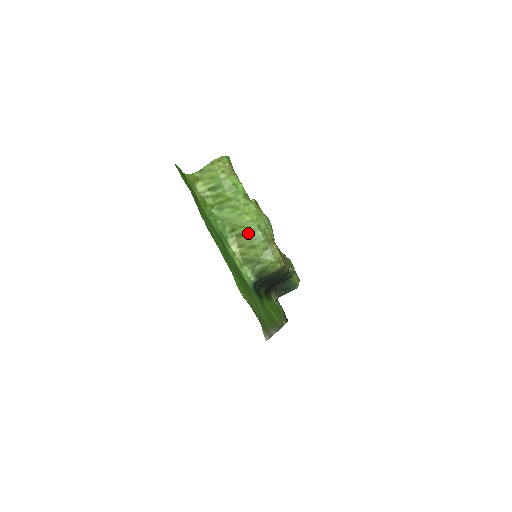
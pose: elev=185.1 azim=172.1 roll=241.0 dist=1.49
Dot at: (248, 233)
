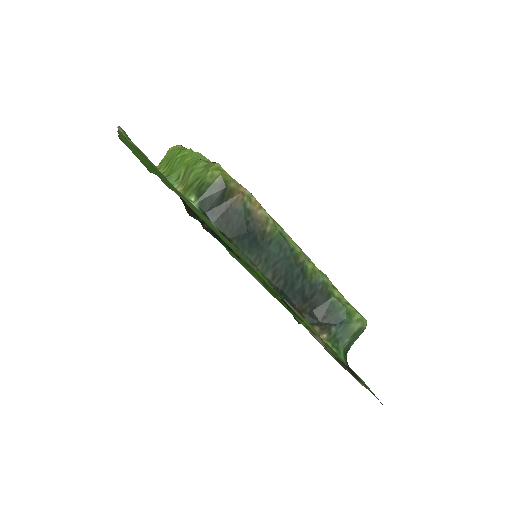
Dot at: (188, 166)
